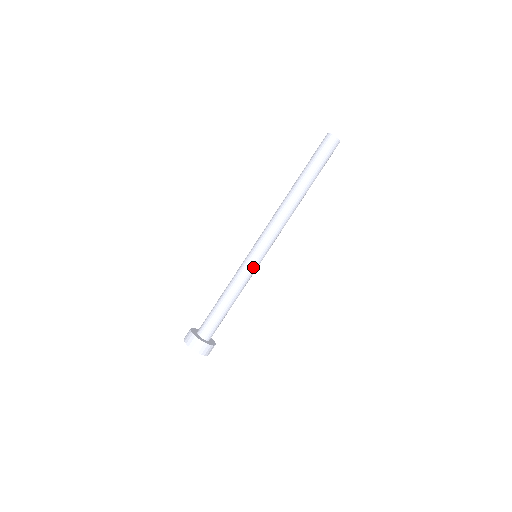
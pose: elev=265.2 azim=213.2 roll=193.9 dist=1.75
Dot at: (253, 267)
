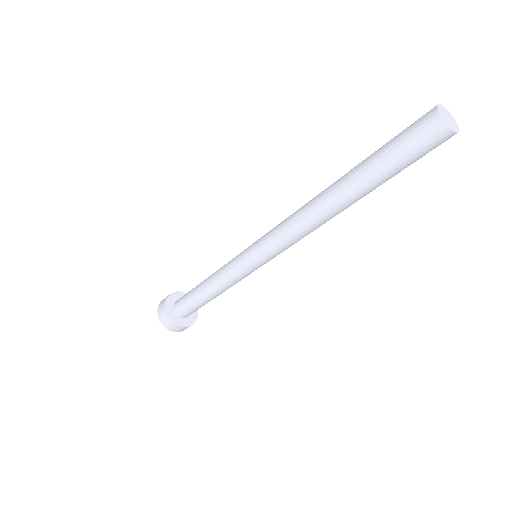
Dot at: occluded
